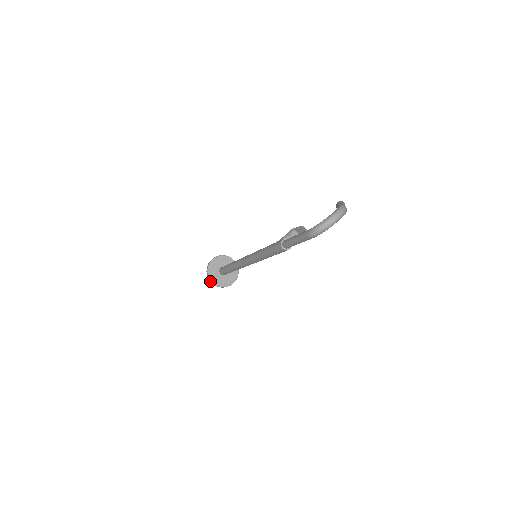
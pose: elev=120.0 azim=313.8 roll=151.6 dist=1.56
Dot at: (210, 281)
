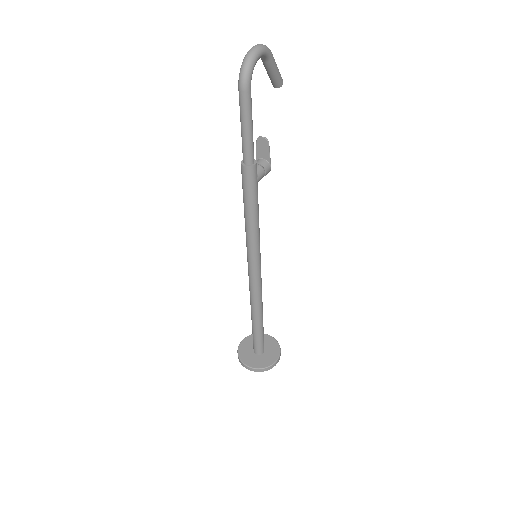
Dot at: (248, 369)
